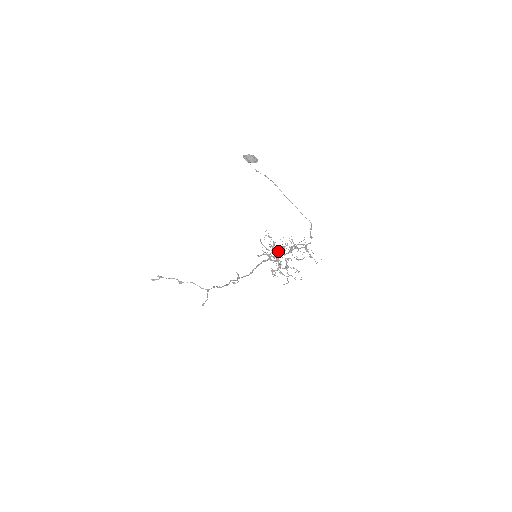
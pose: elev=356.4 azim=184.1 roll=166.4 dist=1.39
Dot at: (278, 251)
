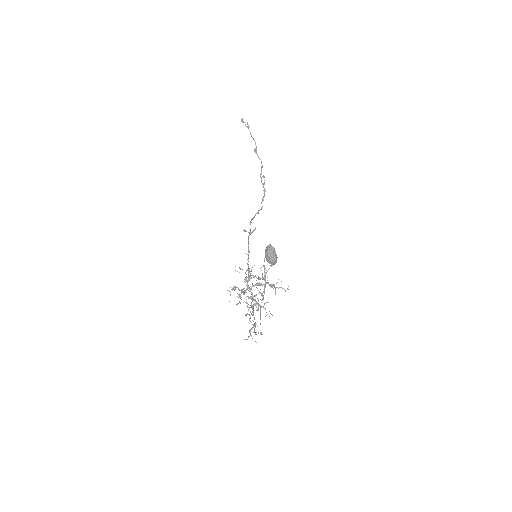
Dot at: (261, 284)
